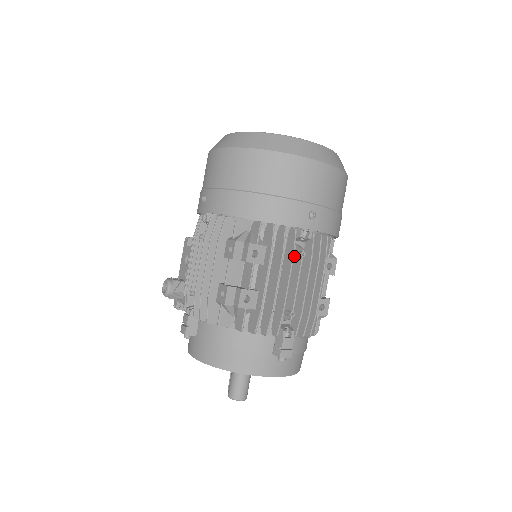
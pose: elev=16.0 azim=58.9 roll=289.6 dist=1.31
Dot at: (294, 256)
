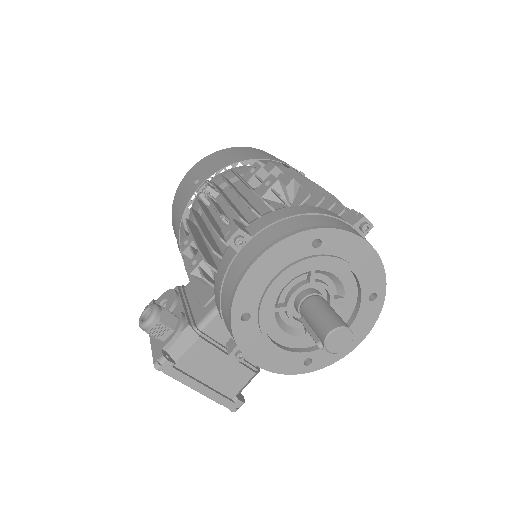
Dot at: occluded
